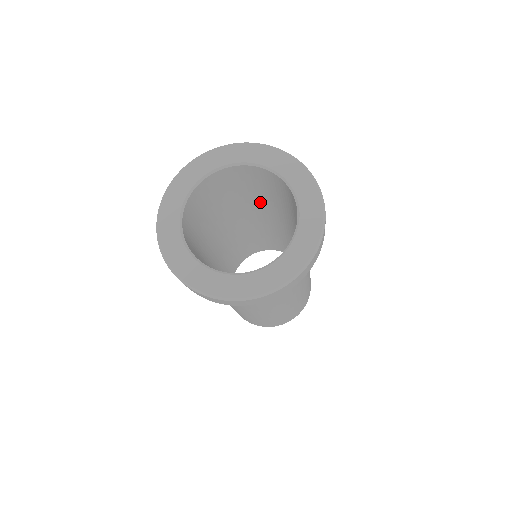
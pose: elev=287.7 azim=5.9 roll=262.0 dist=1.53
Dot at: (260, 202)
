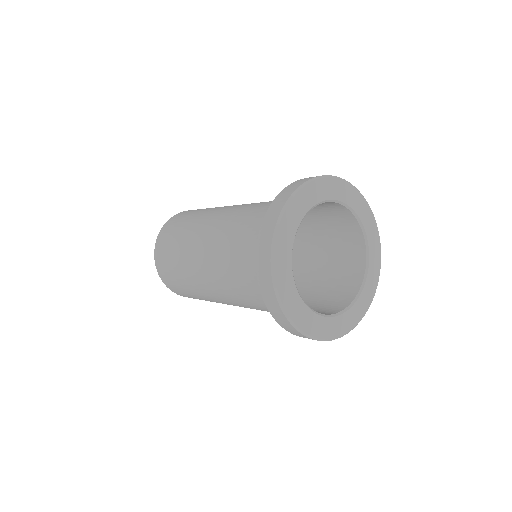
Dot at: occluded
